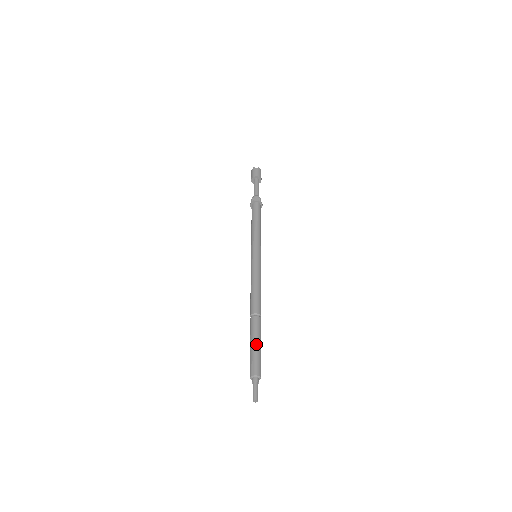
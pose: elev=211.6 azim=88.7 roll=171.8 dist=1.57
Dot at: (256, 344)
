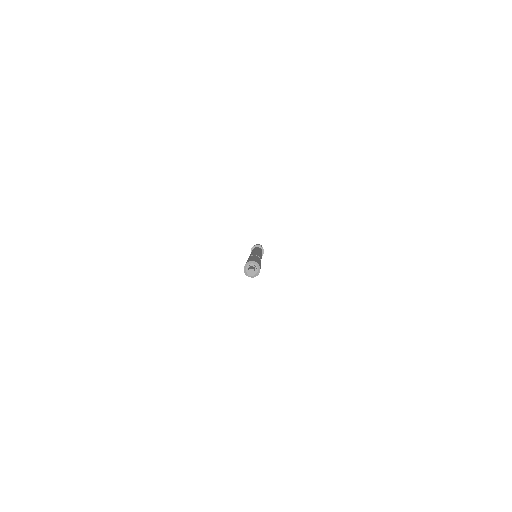
Dot at: (247, 260)
